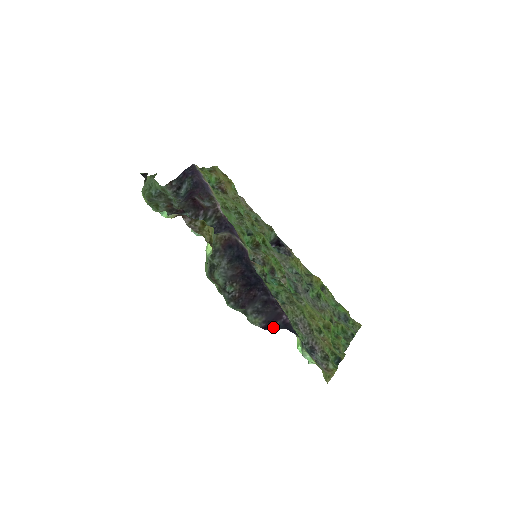
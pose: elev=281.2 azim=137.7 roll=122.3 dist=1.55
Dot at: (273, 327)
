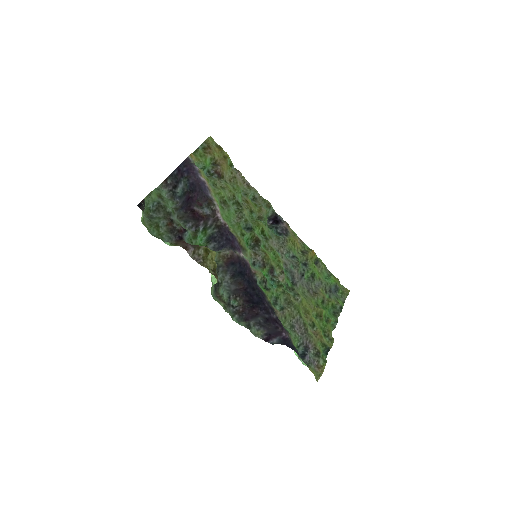
Dot at: (274, 340)
